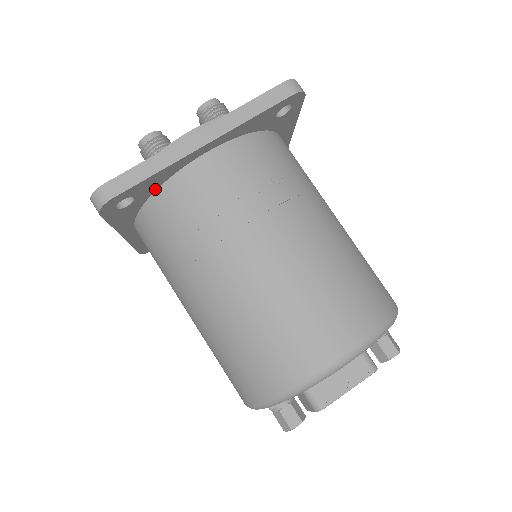
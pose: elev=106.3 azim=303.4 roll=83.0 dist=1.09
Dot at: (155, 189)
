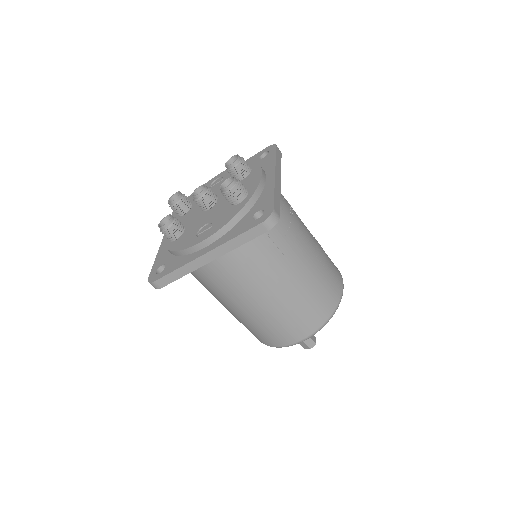
Dot at: occluded
